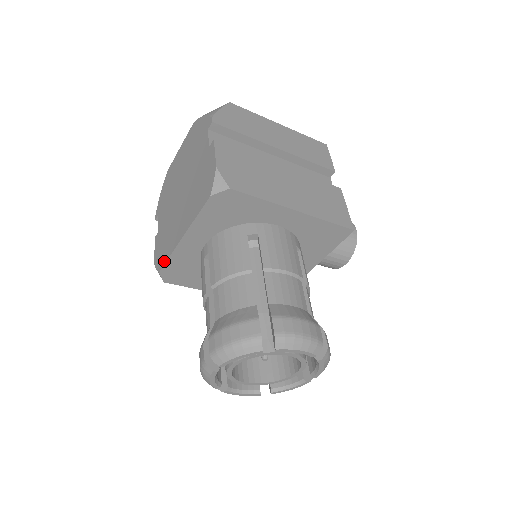
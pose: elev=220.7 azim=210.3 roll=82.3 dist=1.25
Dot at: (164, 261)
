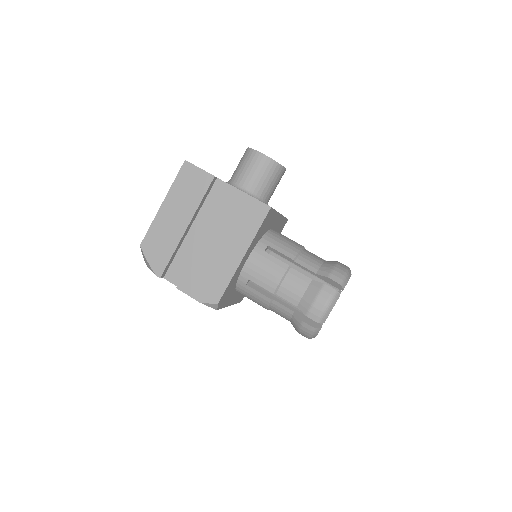
Dot at: occluded
